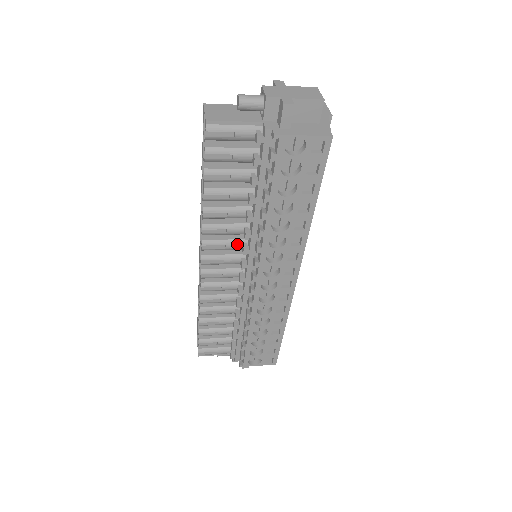
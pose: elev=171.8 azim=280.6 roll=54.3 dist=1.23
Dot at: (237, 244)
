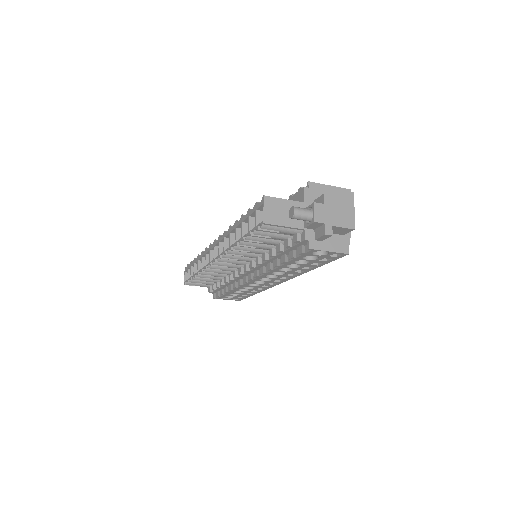
Dot at: (248, 260)
